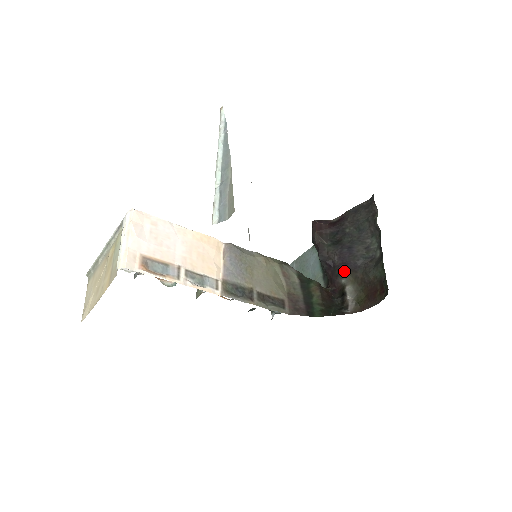
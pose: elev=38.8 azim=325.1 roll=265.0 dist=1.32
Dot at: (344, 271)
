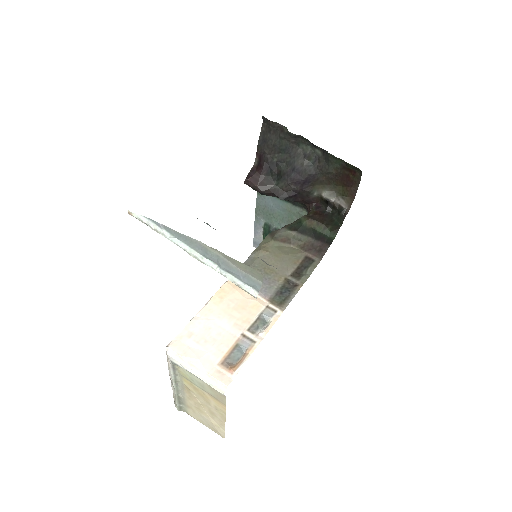
Dot at: (309, 188)
